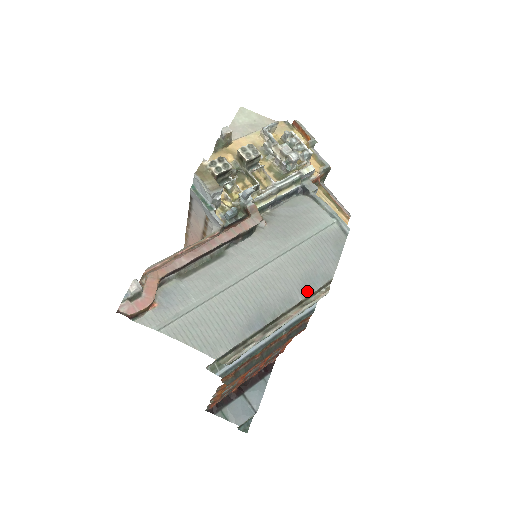
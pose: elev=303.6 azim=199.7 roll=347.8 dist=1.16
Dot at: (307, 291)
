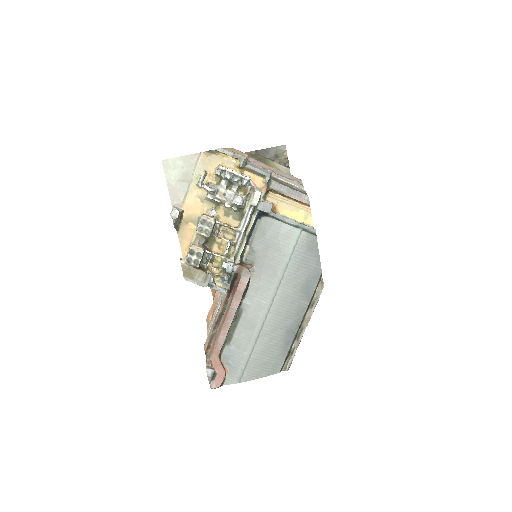
Dot at: (309, 296)
